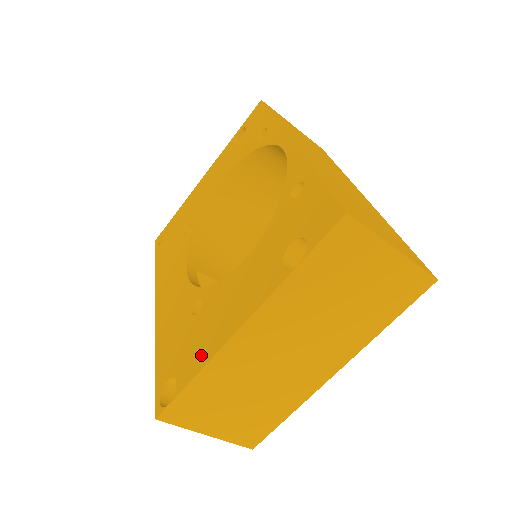
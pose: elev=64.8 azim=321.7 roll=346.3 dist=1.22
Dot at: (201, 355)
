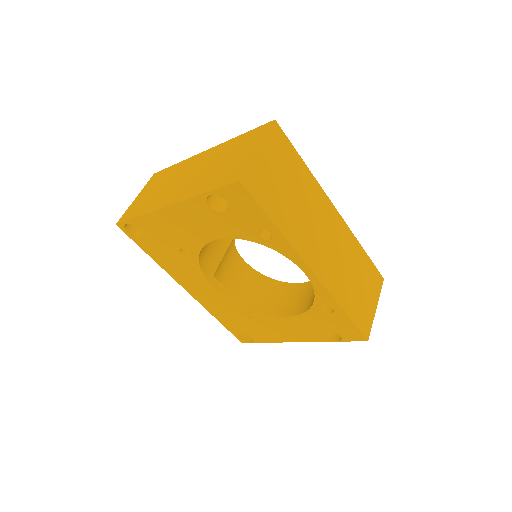
Dot at: (269, 338)
